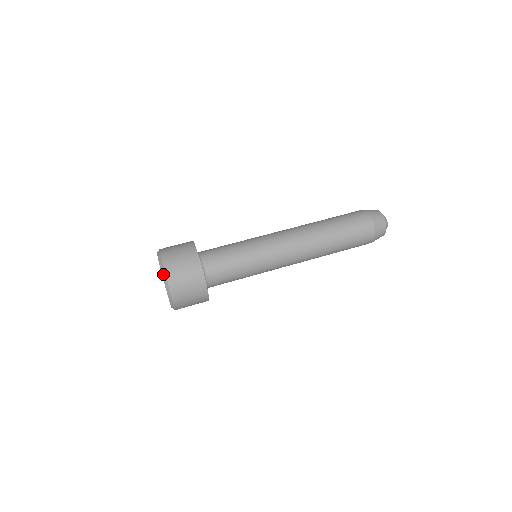
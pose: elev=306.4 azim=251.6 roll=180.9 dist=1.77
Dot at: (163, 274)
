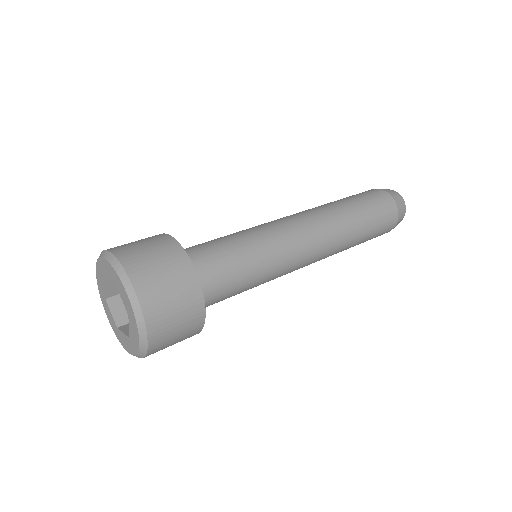
Dot at: (127, 286)
